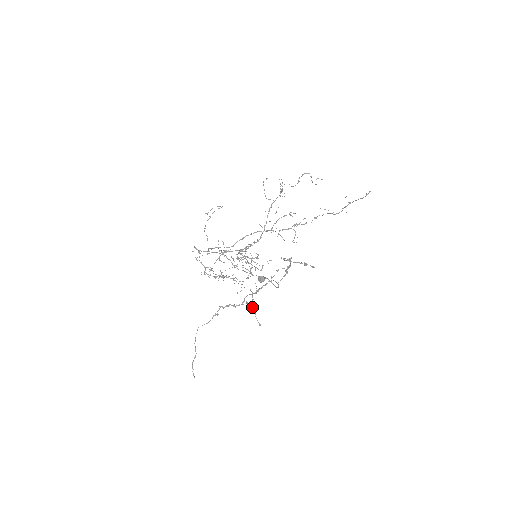
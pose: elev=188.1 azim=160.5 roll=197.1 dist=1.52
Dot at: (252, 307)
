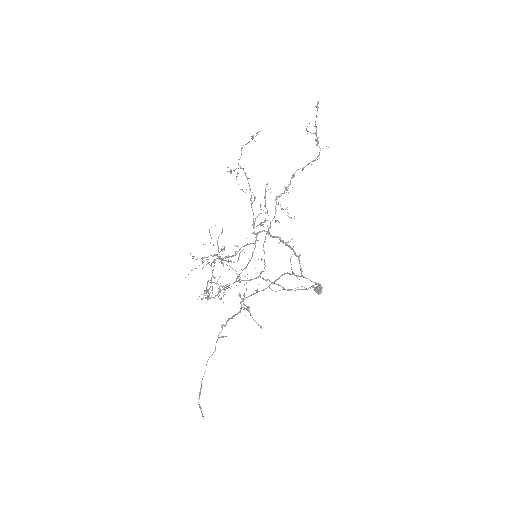
Dot at: occluded
